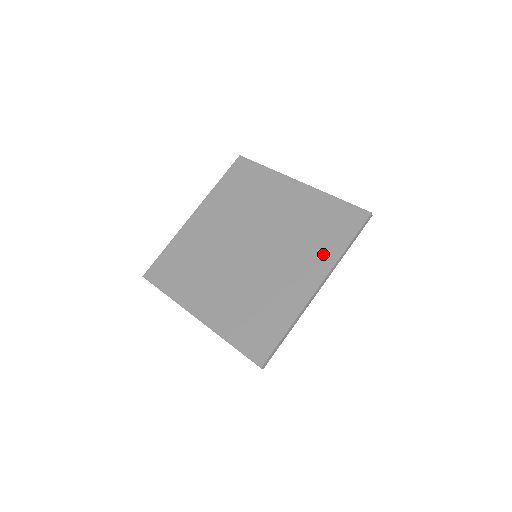
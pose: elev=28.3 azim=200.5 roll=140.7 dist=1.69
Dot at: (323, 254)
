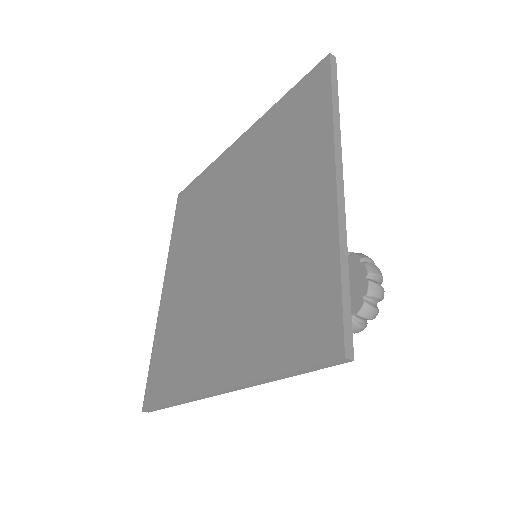
Dot at: (252, 349)
